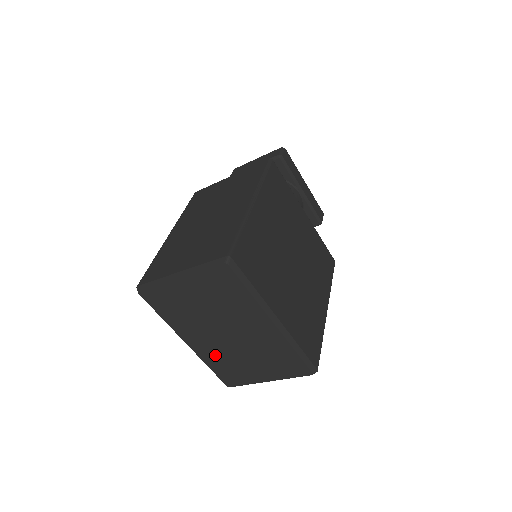
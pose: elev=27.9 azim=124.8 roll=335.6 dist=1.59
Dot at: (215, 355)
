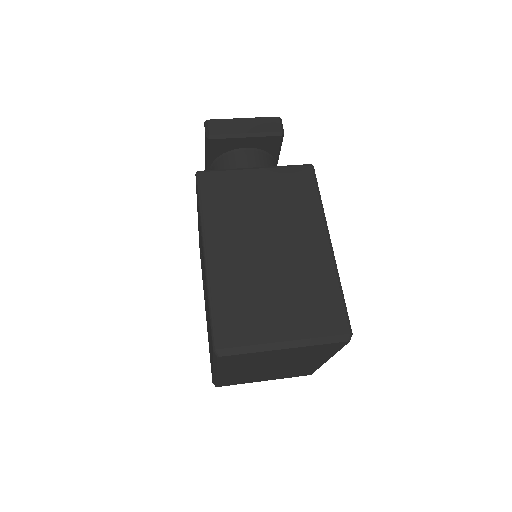
Dot at: (237, 376)
